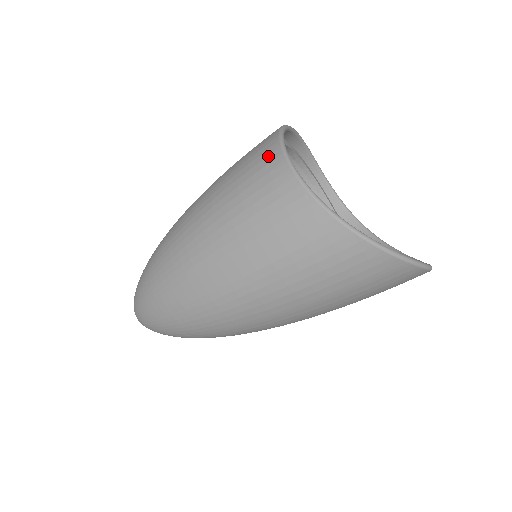
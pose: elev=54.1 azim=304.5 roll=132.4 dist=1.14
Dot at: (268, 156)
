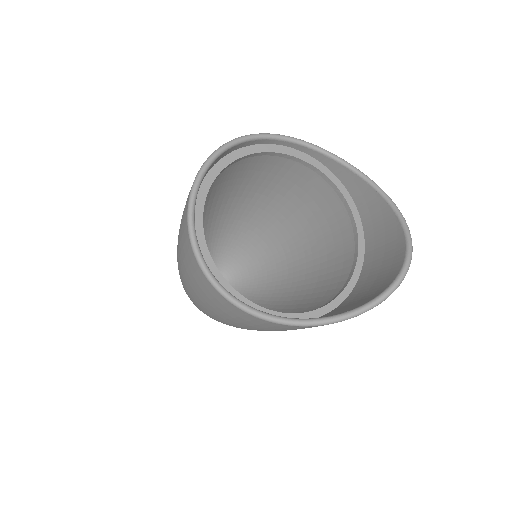
Dot at: (192, 262)
